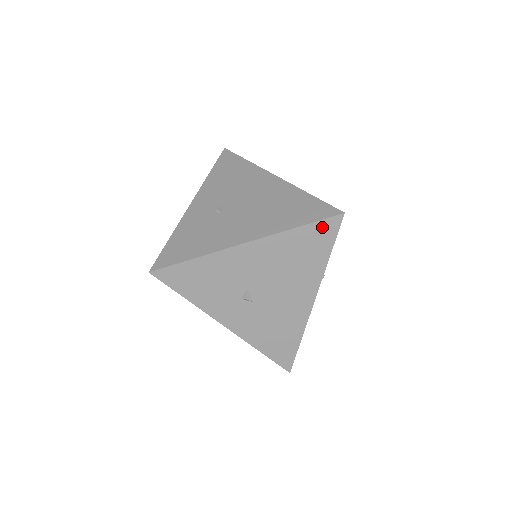
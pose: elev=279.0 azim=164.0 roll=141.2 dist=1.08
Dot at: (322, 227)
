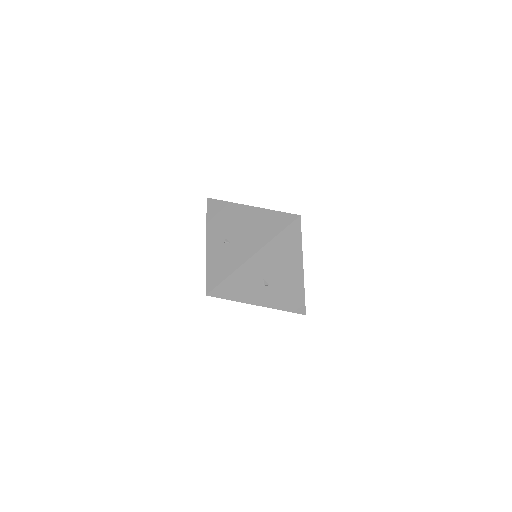
Dot at: (291, 228)
